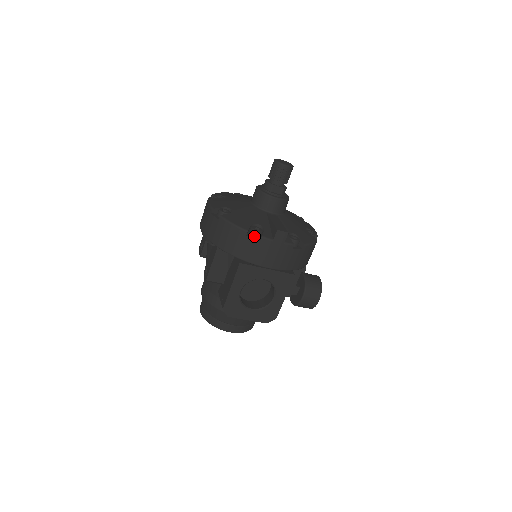
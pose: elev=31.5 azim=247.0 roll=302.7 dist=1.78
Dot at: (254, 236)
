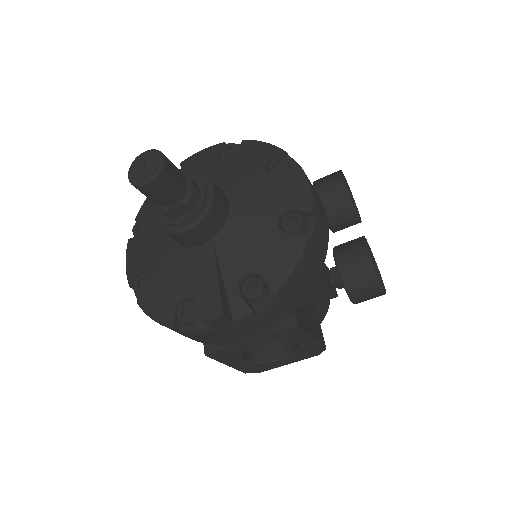
Dot at: (189, 325)
